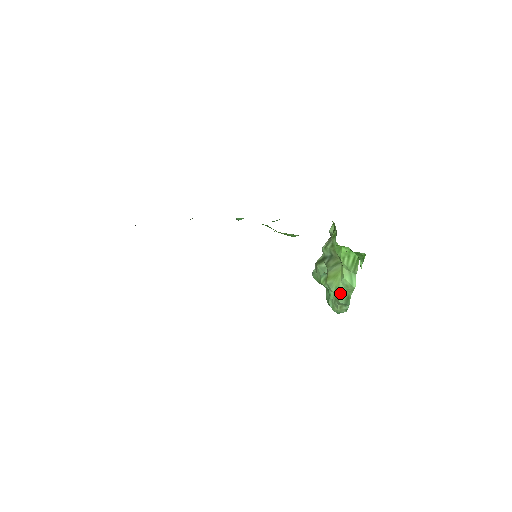
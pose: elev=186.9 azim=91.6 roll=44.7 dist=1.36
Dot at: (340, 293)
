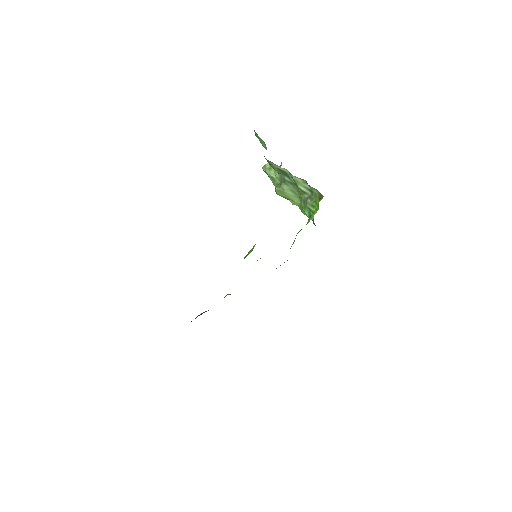
Dot at: occluded
